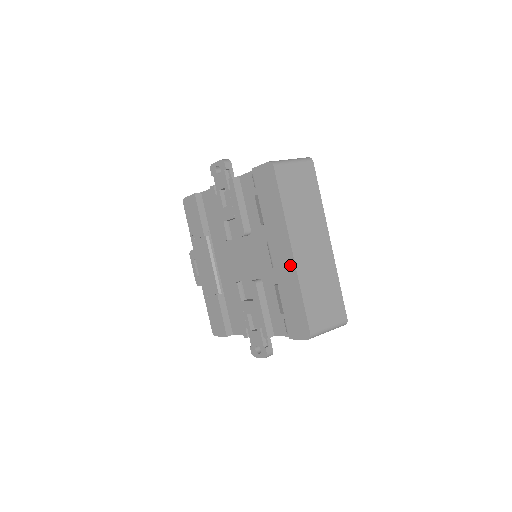
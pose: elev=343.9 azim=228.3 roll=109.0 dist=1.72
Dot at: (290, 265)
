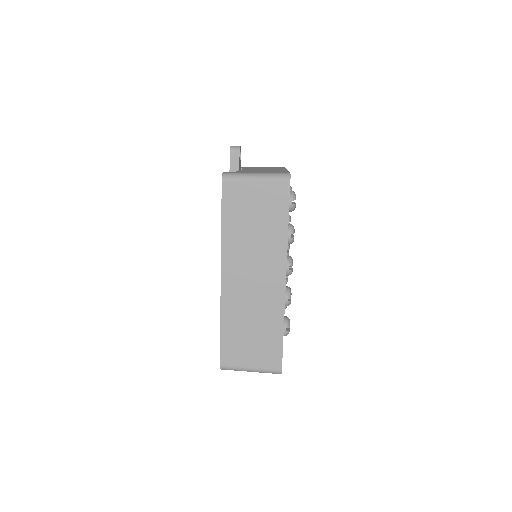
Dot at: occluded
